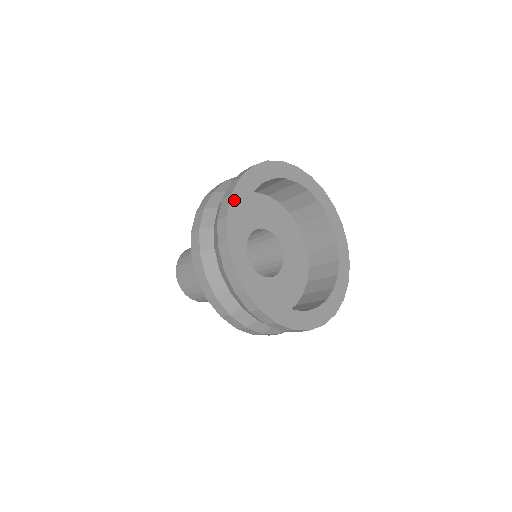
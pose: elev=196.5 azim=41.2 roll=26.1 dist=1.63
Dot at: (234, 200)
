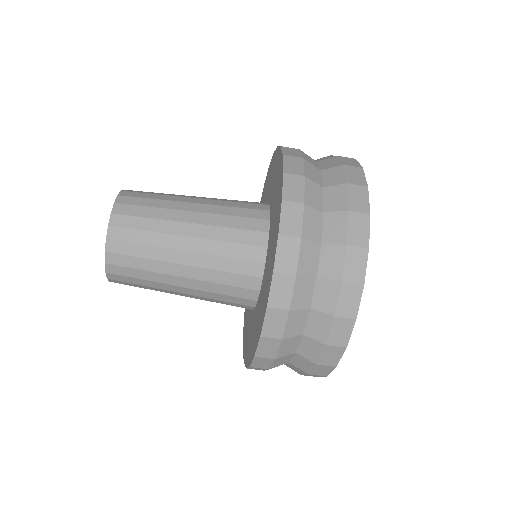
Dot at: occluded
